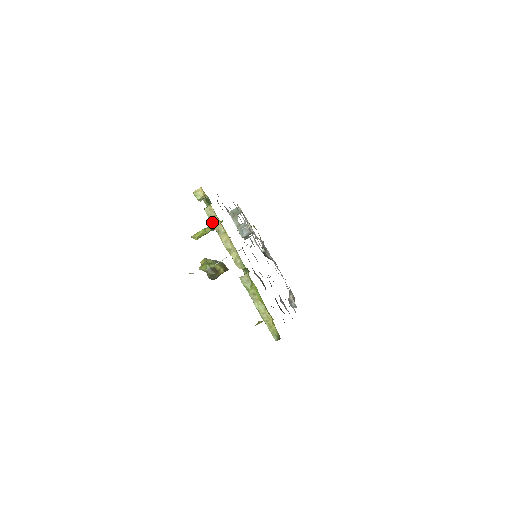
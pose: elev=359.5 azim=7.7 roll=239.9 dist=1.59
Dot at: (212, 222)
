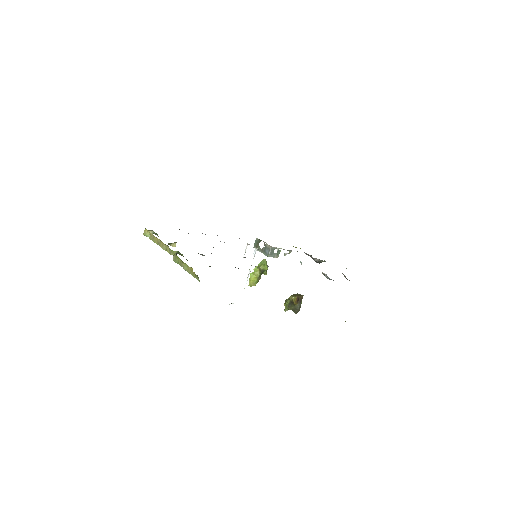
Dot at: (154, 242)
